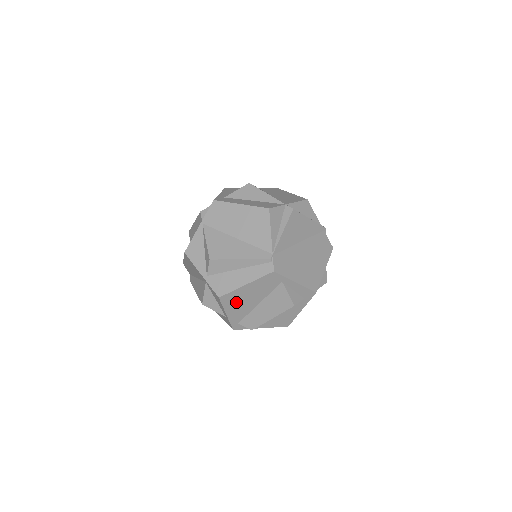
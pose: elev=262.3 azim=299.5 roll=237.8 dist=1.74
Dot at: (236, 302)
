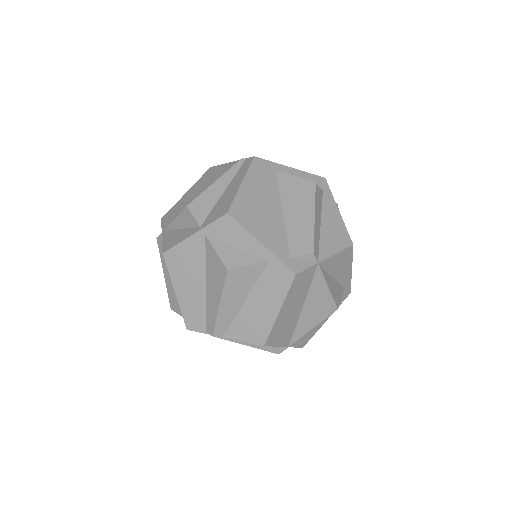
Dot at: (254, 216)
